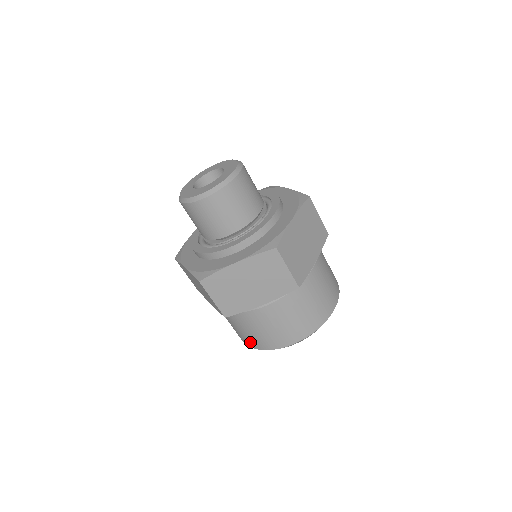
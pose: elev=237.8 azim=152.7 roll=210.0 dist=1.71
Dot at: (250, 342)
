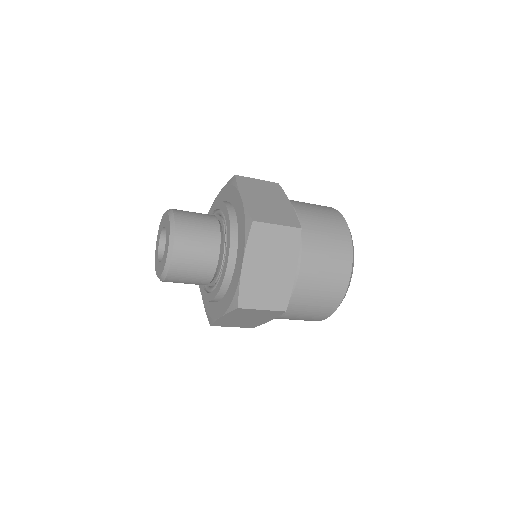
Dot at: occluded
